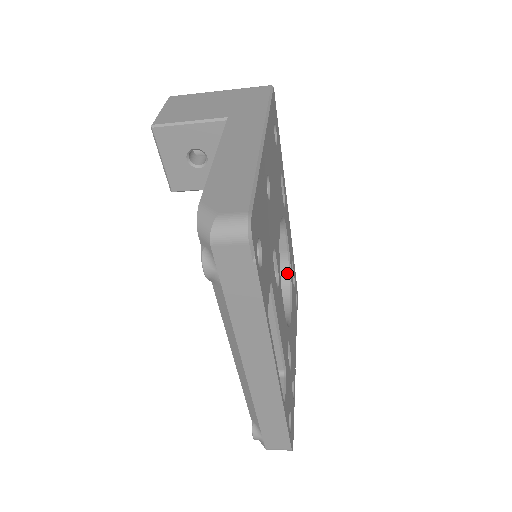
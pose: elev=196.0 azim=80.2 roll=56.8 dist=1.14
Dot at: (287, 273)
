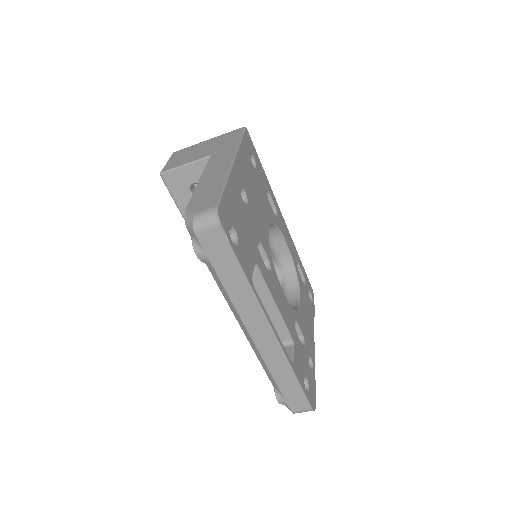
Dot at: (293, 272)
